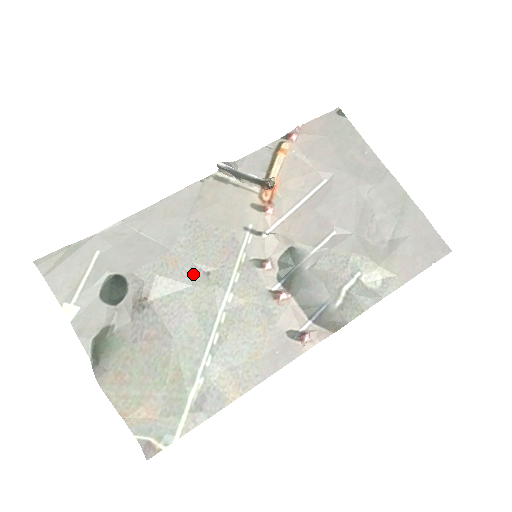
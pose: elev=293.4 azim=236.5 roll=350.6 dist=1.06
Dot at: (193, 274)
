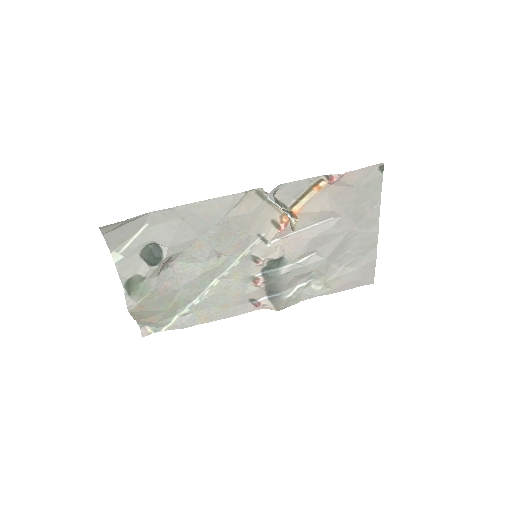
Dot at: (209, 256)
